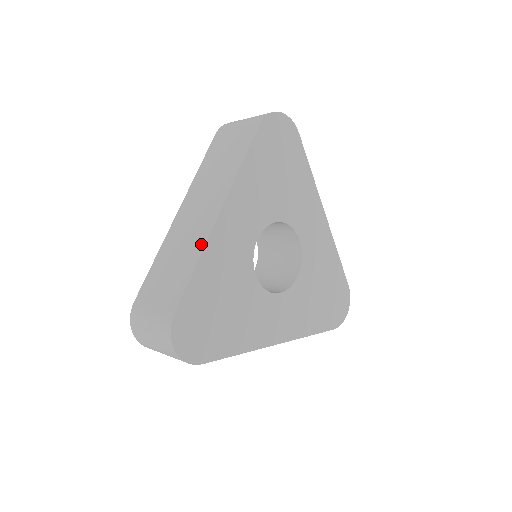
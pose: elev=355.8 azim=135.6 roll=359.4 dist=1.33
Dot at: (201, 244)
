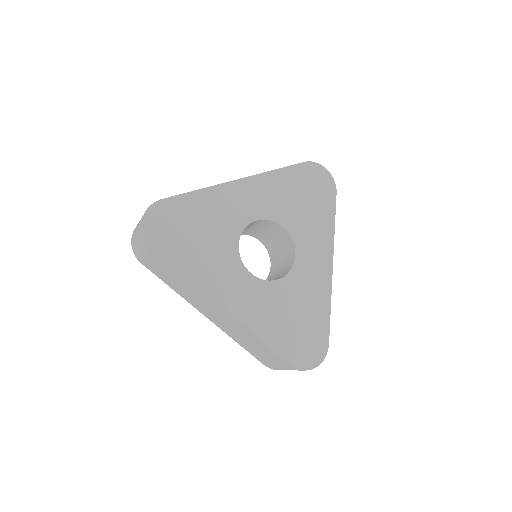
Dot at: (212, 187)
